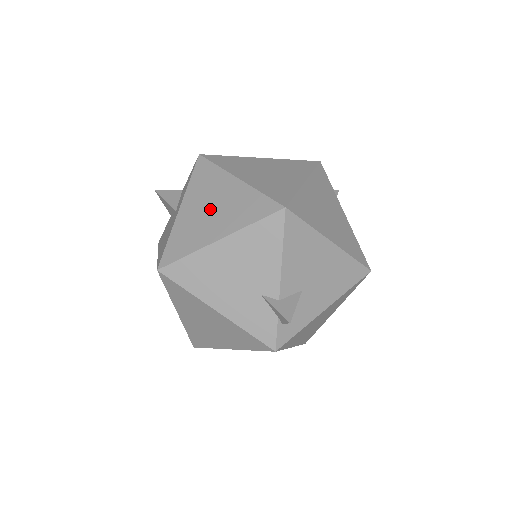
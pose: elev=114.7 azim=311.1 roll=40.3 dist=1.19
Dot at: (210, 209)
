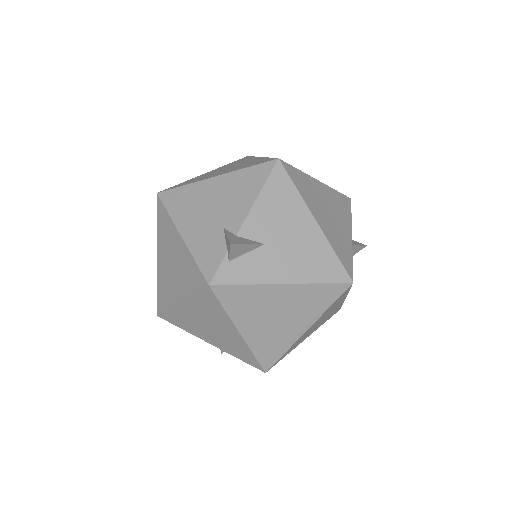
Dot at: (226, 169)
